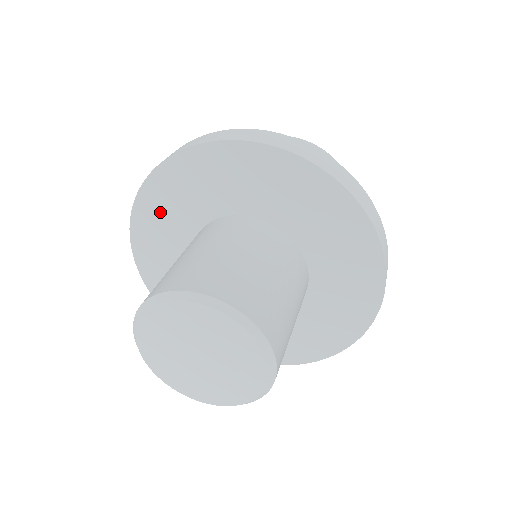
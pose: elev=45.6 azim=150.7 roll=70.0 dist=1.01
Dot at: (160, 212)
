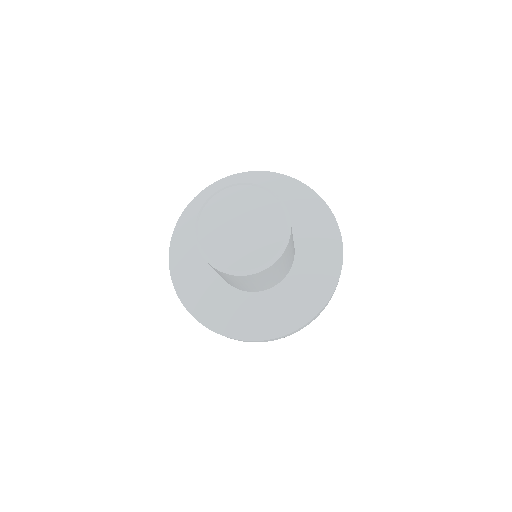
Dot at: occluded
